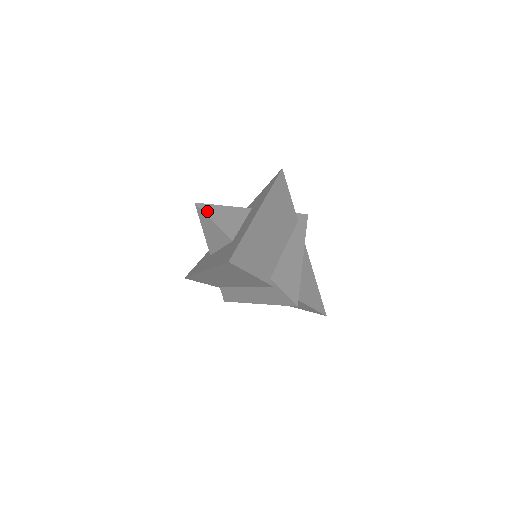
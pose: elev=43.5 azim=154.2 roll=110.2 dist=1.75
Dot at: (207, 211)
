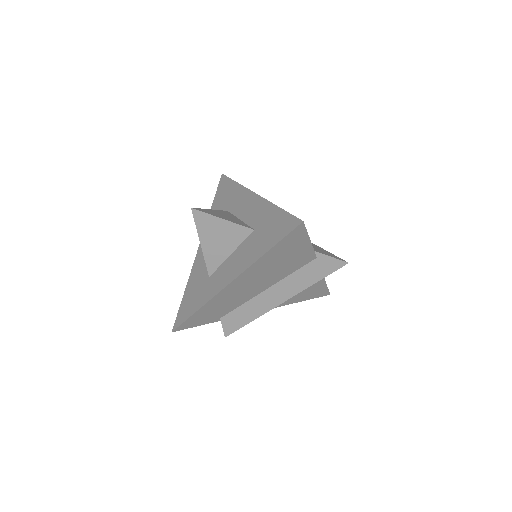
Dot at: (208, 213)
